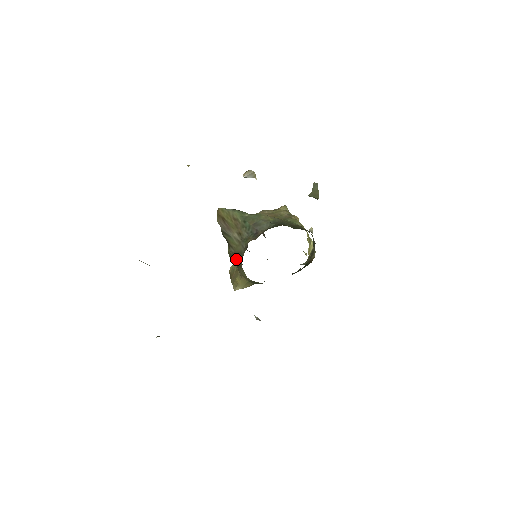
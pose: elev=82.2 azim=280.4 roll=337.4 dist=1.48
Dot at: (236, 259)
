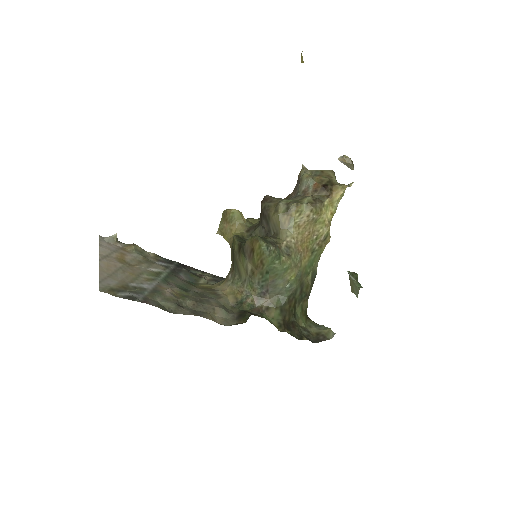
Dot at: (234, 262)
